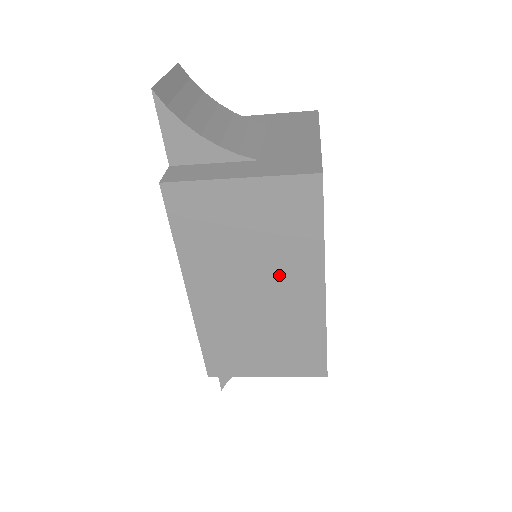
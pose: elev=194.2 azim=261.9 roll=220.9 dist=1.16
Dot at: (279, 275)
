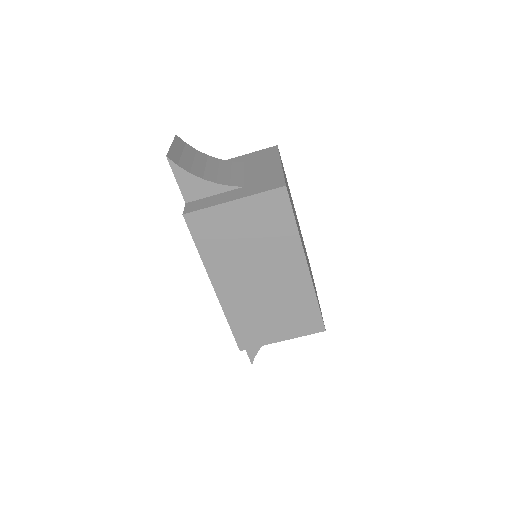
Dot at: (274, 261)
